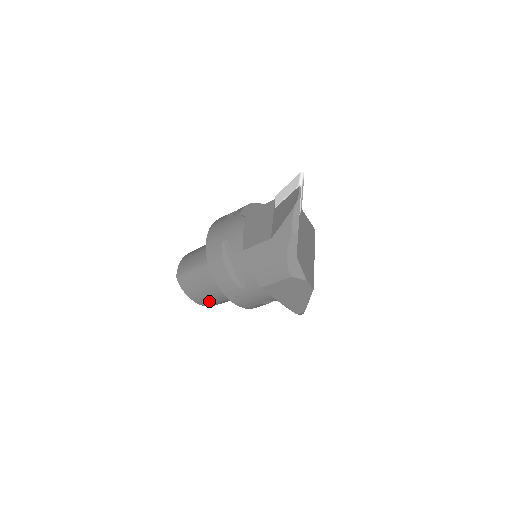
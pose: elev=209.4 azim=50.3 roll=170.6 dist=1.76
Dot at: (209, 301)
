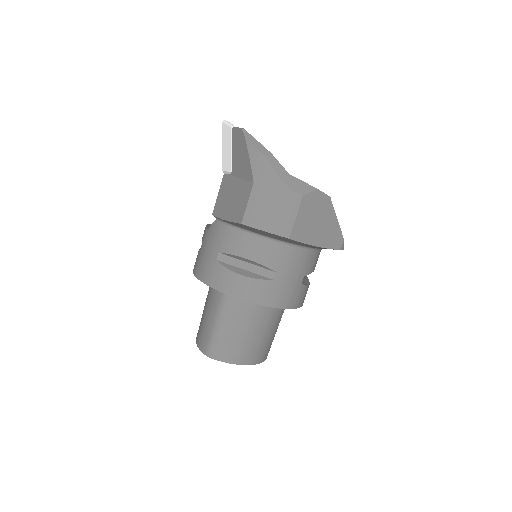
Dot at: (258, 349)
